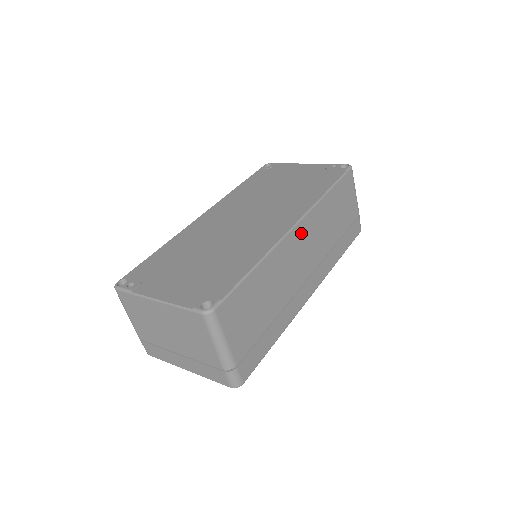
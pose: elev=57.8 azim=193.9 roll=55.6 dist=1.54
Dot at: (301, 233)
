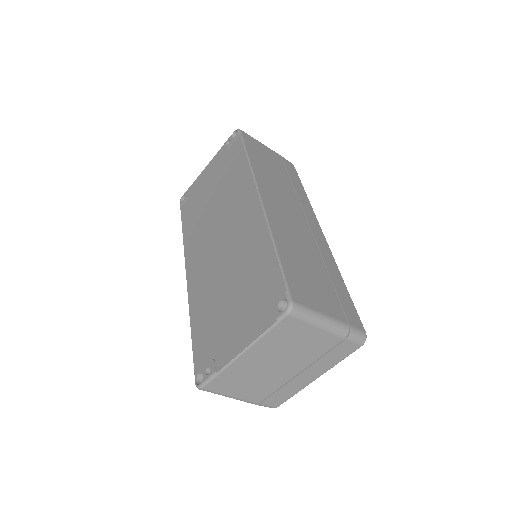
Dot at: (269, 199)
